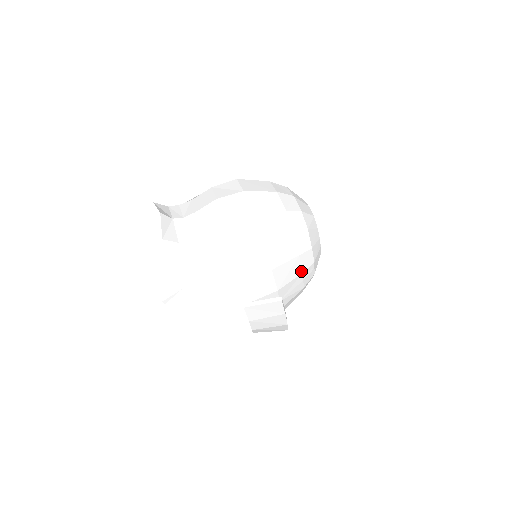
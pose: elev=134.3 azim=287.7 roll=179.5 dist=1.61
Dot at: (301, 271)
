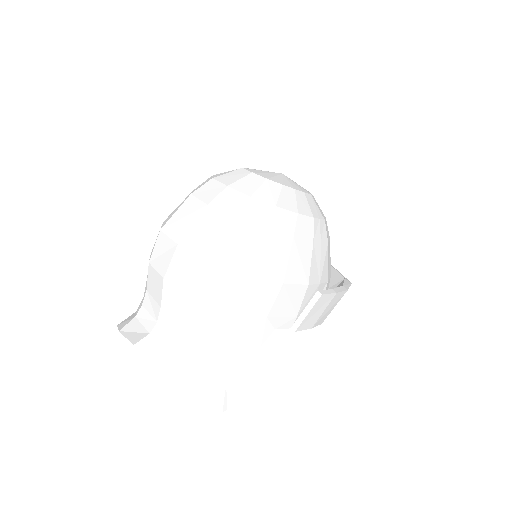
Dot at: (310, 242)
